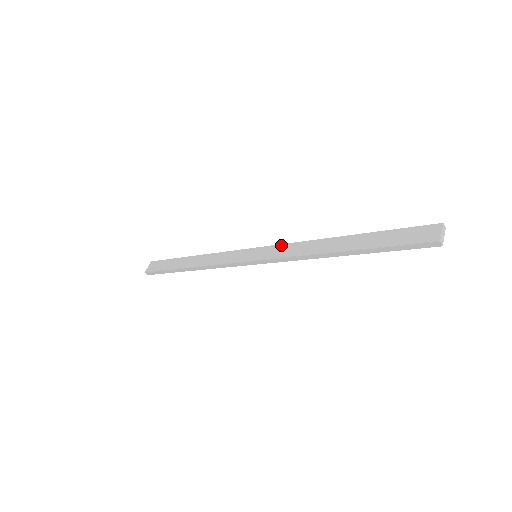
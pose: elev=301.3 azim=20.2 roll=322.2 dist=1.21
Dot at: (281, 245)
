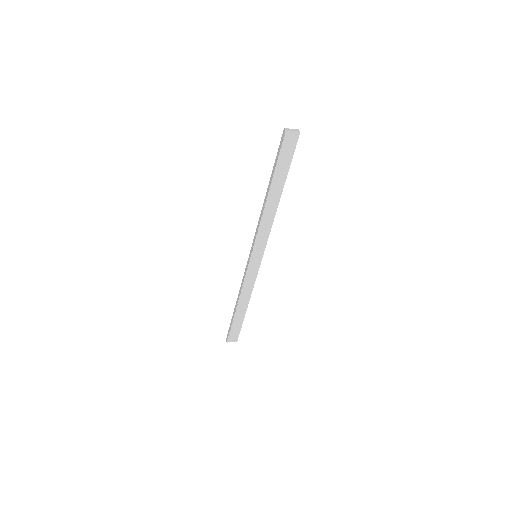
Dot at: occluded
